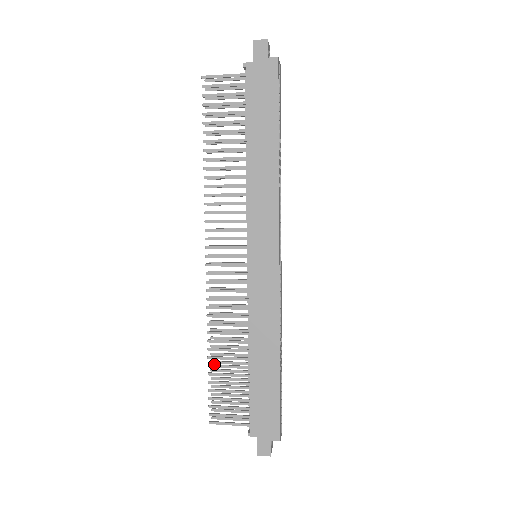
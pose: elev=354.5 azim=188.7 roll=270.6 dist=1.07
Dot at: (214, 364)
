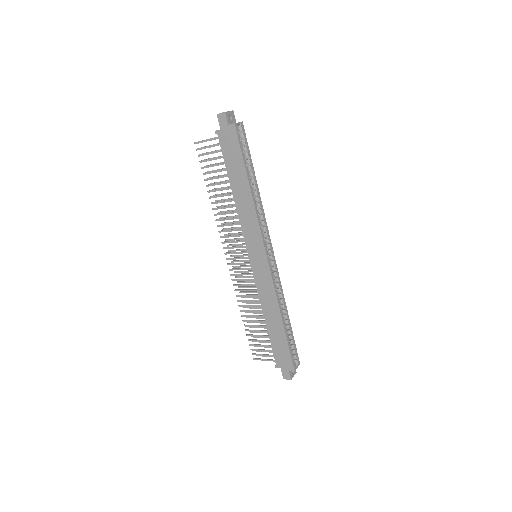
Dot at: occluded
